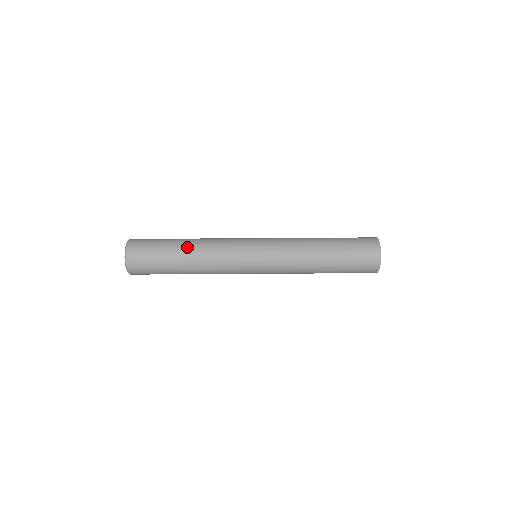
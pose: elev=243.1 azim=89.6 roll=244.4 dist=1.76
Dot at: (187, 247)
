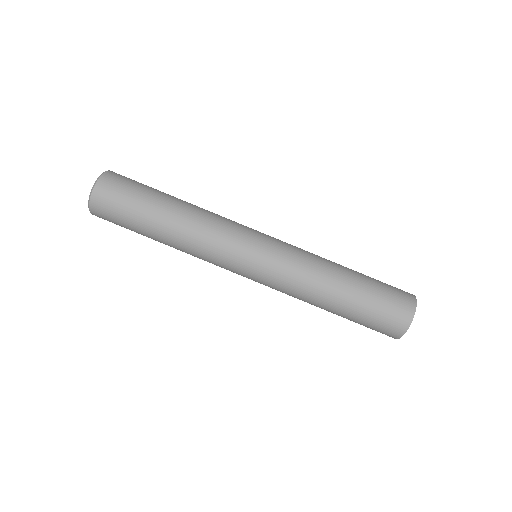
Dot at: (181, 201)
